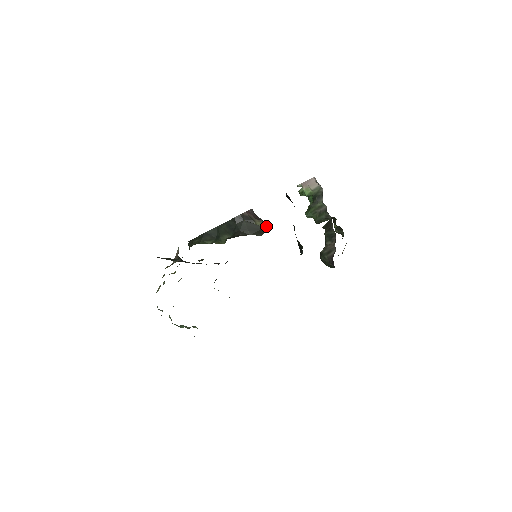
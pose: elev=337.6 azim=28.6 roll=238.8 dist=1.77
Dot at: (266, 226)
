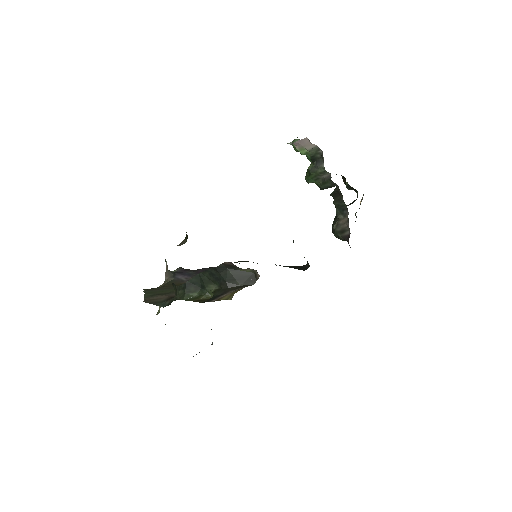
Dot at: (256, 272)
